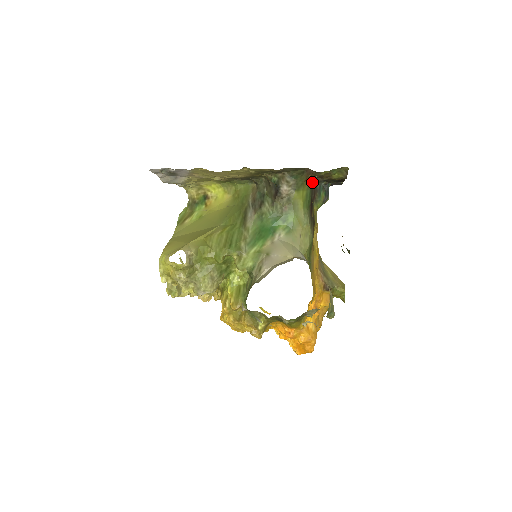
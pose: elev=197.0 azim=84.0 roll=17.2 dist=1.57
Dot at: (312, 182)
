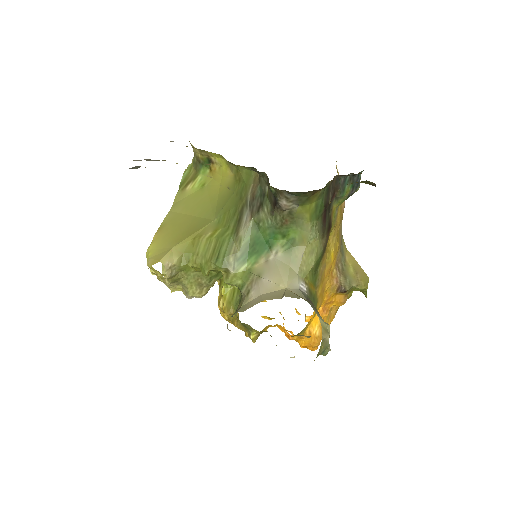
Dot at: (329, 183)
